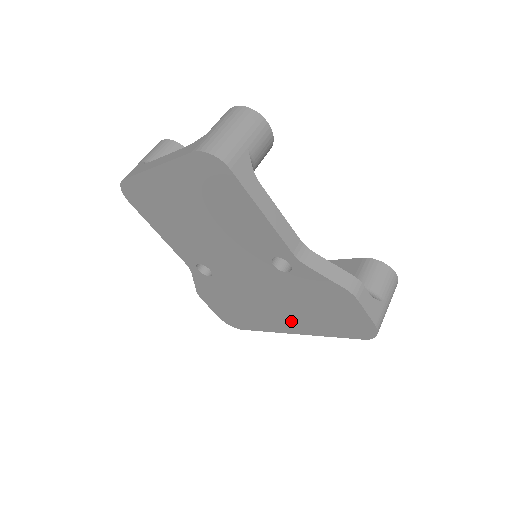
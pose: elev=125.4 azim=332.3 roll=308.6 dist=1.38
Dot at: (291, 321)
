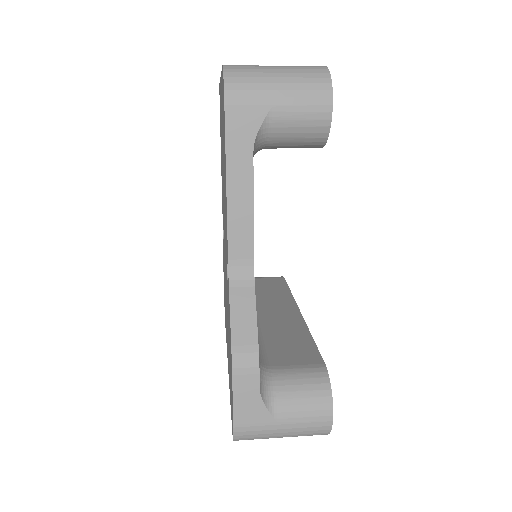
Dot at: occluded
